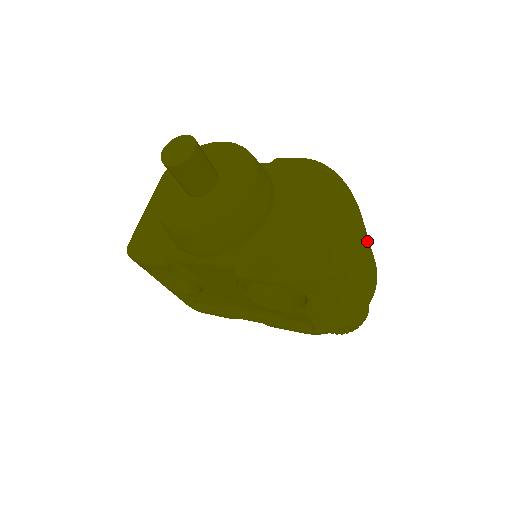
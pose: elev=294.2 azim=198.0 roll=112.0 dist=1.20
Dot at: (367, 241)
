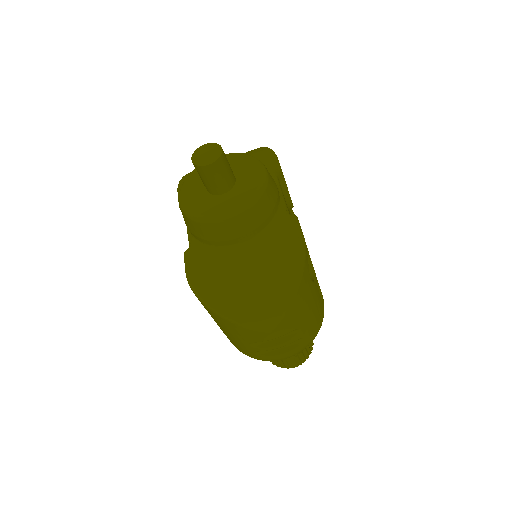
Dot at: (282, 326)
